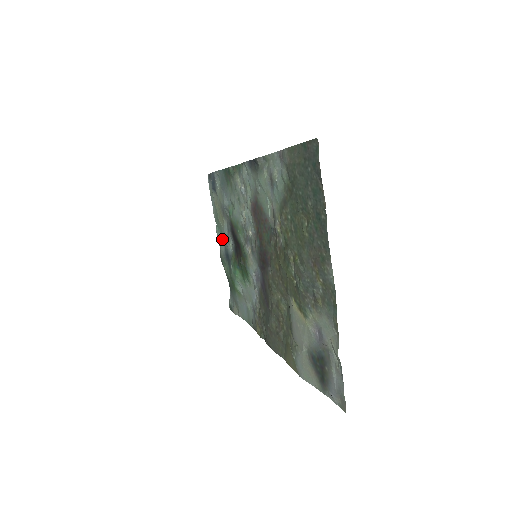
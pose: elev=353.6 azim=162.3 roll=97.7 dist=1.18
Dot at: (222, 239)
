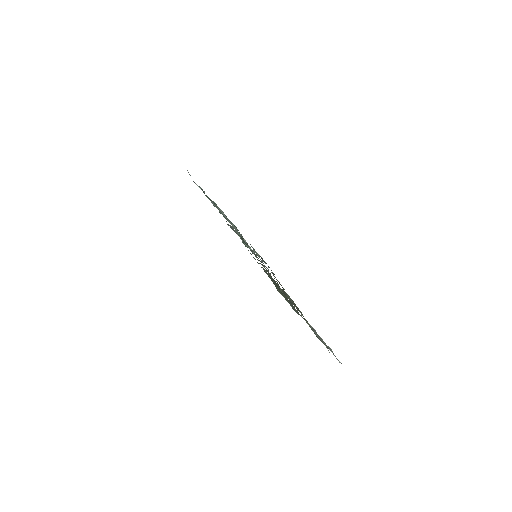
Dot at: (223, 212)
